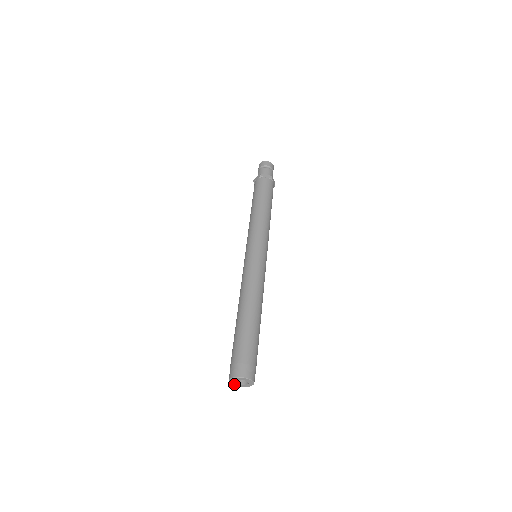
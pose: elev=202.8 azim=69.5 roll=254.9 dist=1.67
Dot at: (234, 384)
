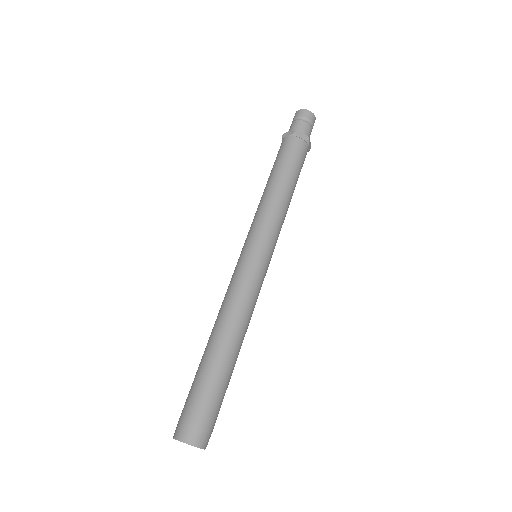
Dot at: occluded
